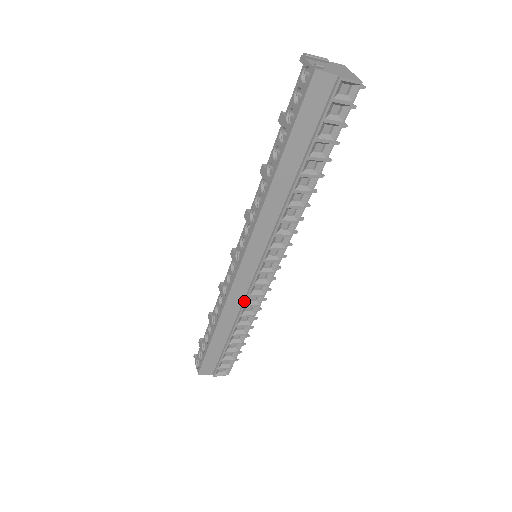
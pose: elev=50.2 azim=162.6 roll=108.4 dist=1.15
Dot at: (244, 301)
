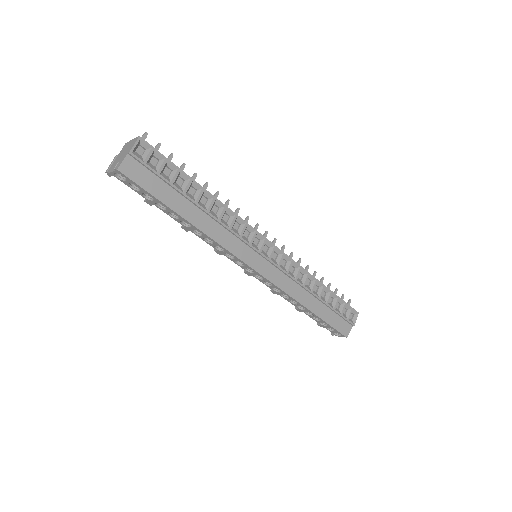
Dot at: (291, 278)
